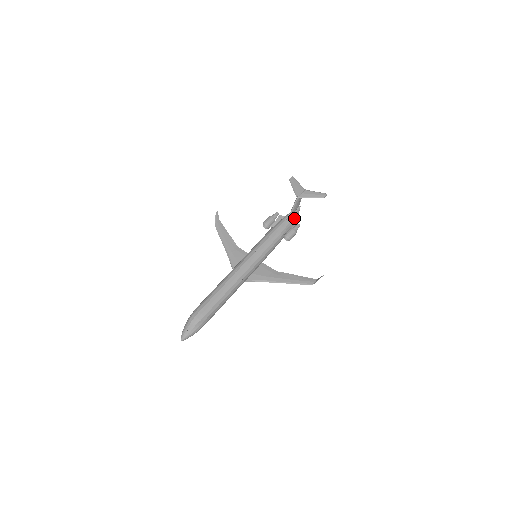
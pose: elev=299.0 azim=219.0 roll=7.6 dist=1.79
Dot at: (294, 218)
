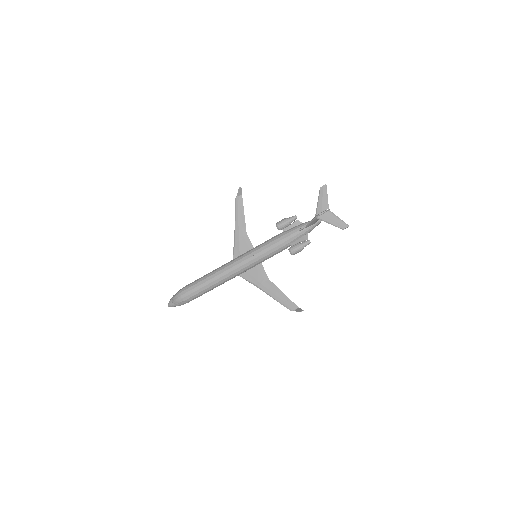
Dot at: (310, 230)
